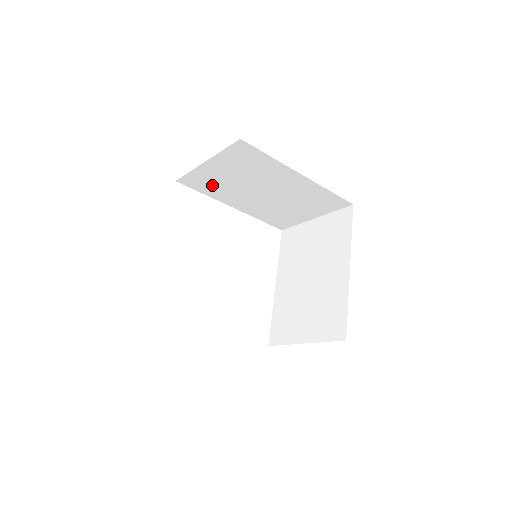
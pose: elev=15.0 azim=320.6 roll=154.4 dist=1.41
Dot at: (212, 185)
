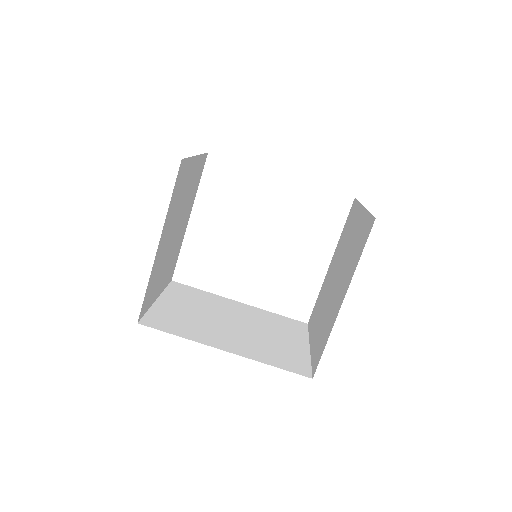
Dot at: occluded
